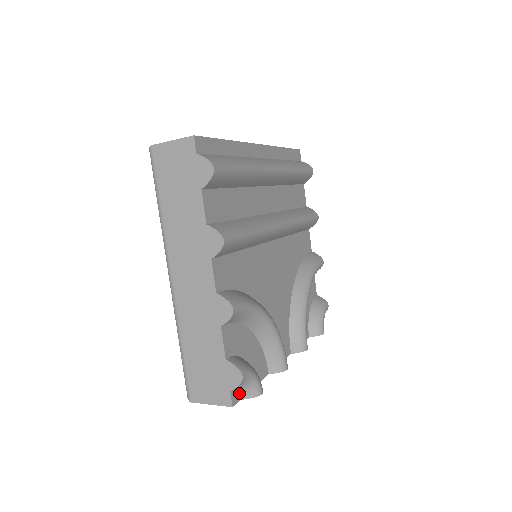
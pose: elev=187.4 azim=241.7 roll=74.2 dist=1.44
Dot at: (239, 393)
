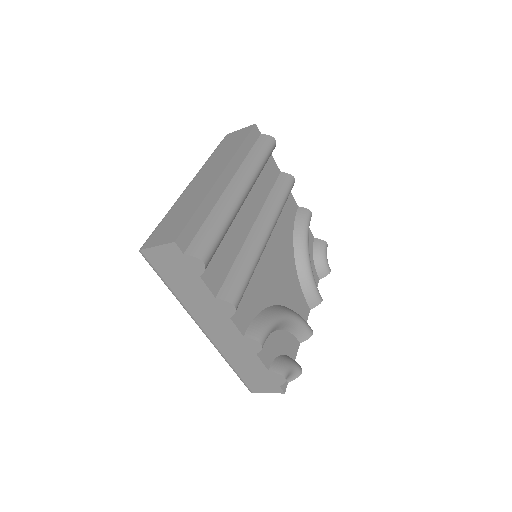
Dot at: occluded
